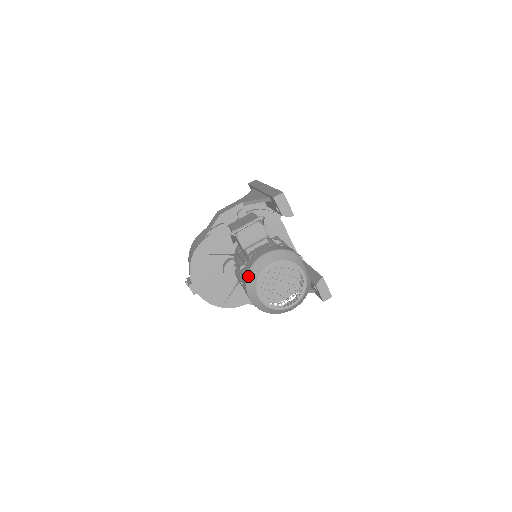
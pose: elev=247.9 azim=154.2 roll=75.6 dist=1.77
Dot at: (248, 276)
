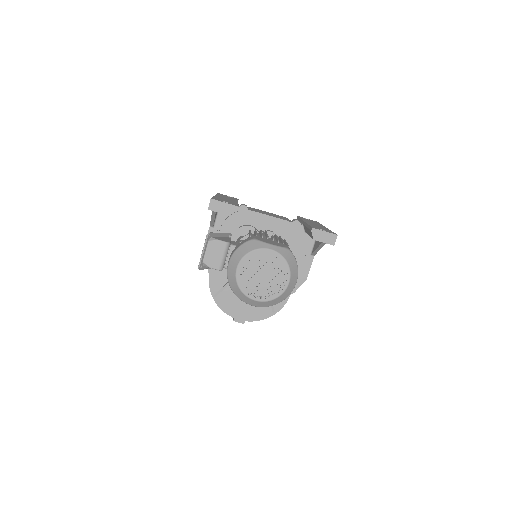
Dot at: (233, 291)
